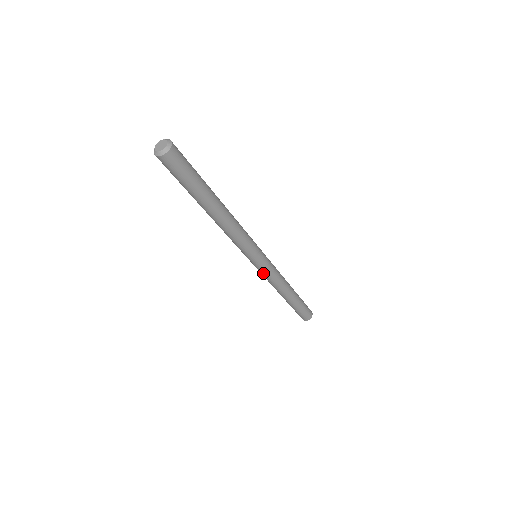
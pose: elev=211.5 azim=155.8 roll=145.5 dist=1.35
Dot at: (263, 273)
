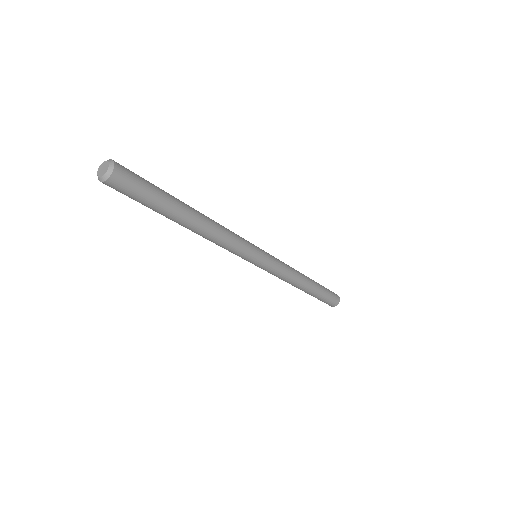
Dot at: occluded
